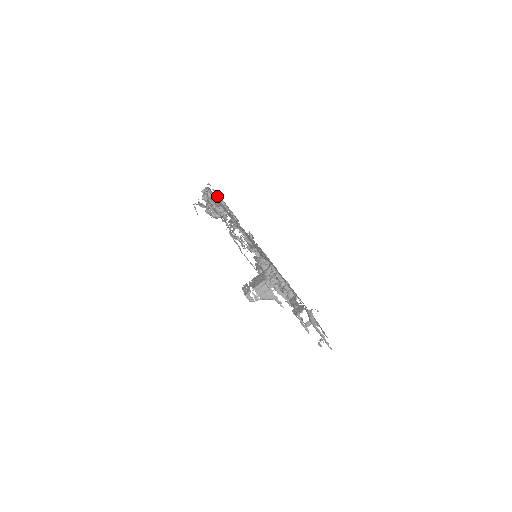
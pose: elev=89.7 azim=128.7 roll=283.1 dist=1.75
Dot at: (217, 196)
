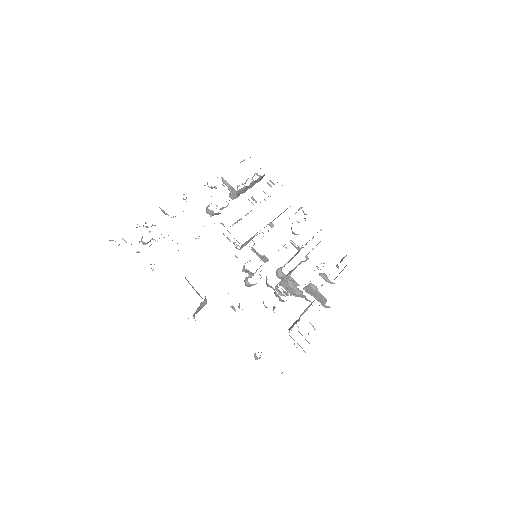
Dot at: (228, 184)
